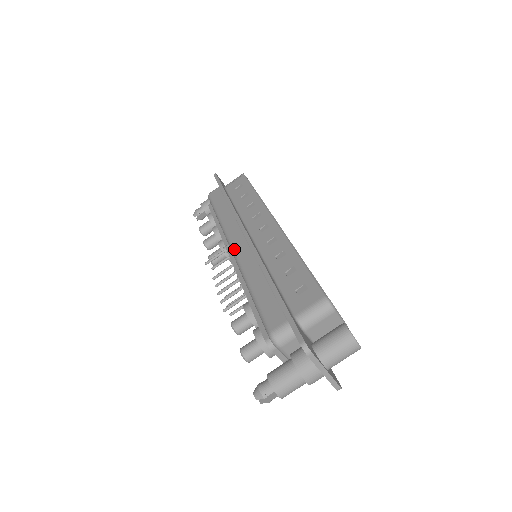
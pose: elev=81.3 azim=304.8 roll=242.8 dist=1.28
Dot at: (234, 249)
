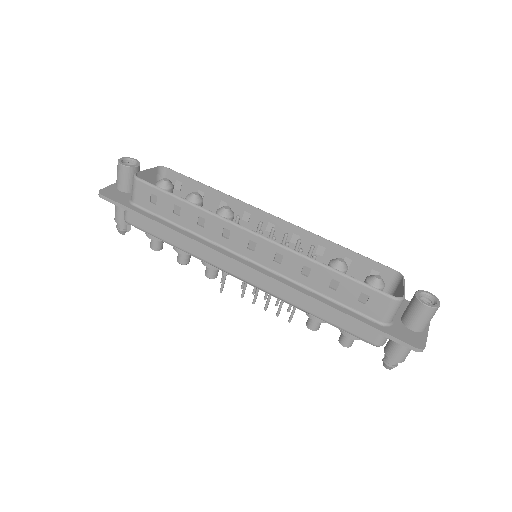
Dot at: (248, 282)
